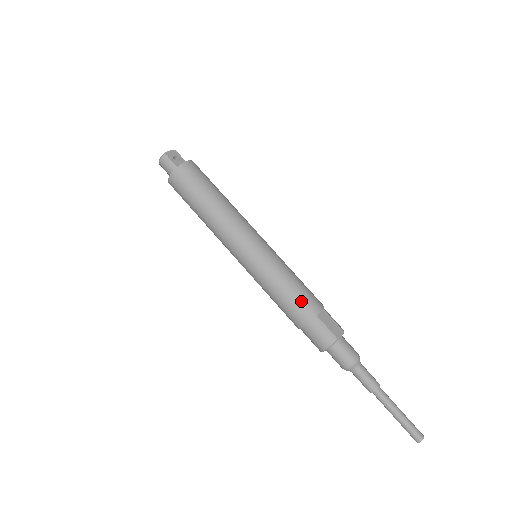
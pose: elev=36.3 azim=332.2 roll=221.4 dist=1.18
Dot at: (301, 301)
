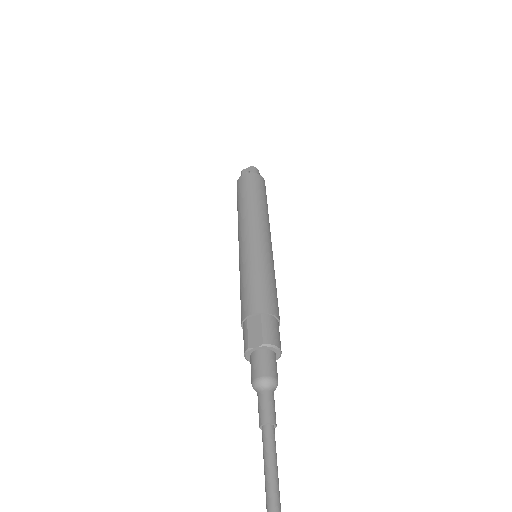
Dot at: (243, 301)
